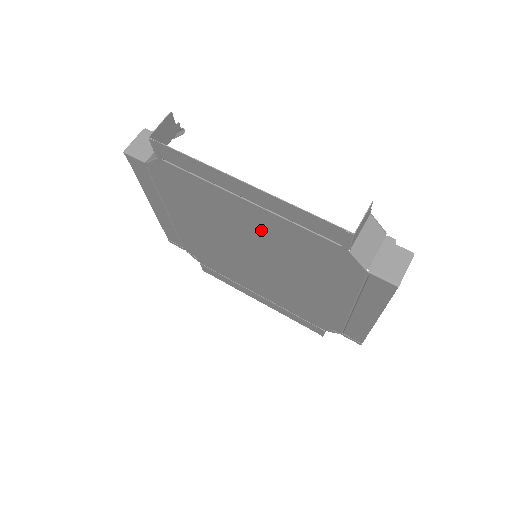
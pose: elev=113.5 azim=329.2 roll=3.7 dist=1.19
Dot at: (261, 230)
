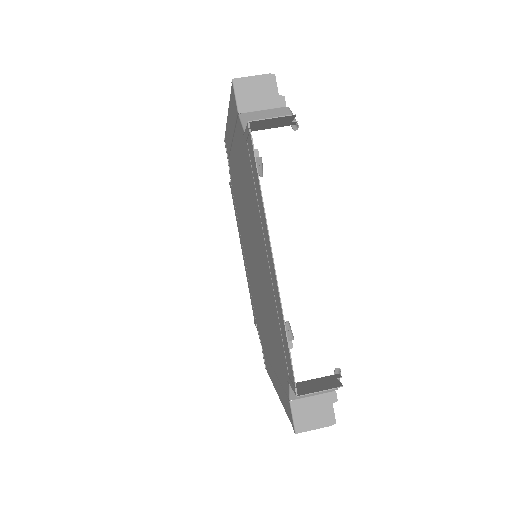
Dot at: occluded
